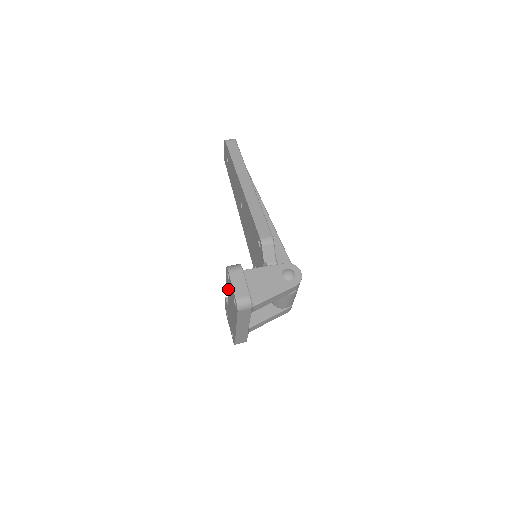
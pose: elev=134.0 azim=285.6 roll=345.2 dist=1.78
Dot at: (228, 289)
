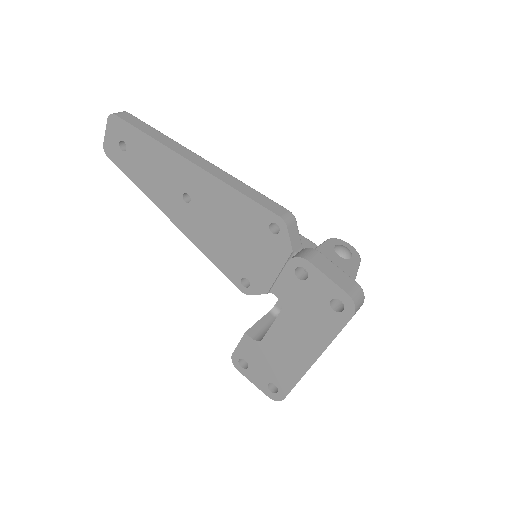
Dot at: (286, 302)
